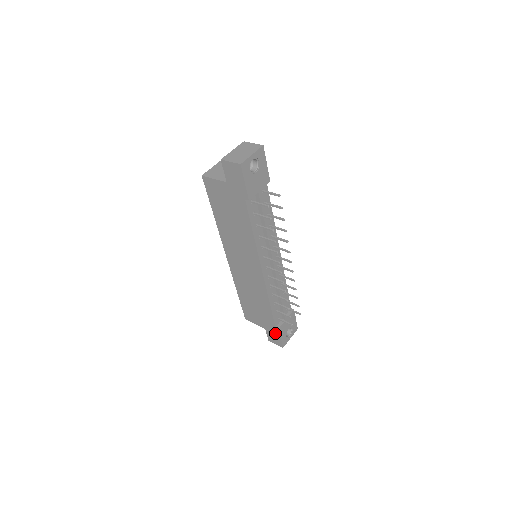
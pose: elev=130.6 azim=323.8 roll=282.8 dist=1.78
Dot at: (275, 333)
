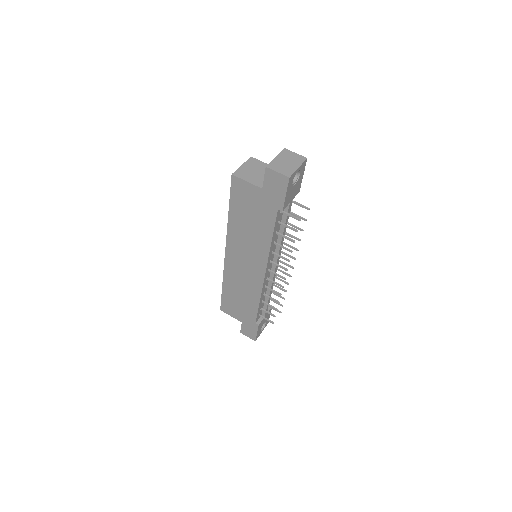
Dot at: (252, 328)
